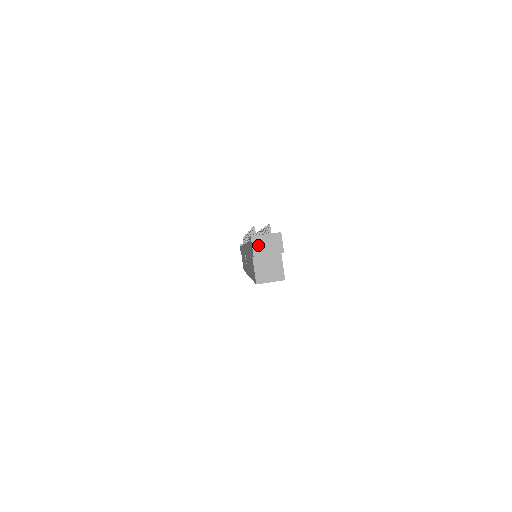
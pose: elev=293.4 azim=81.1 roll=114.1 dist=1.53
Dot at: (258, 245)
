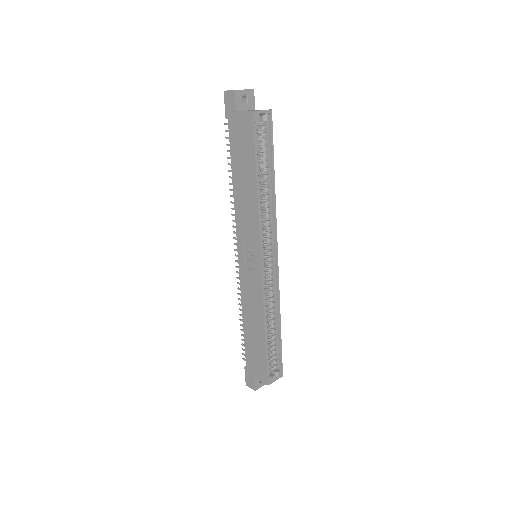
Dot at: occluded
